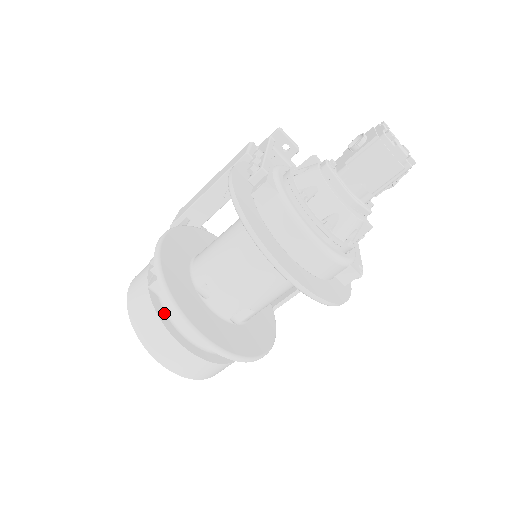
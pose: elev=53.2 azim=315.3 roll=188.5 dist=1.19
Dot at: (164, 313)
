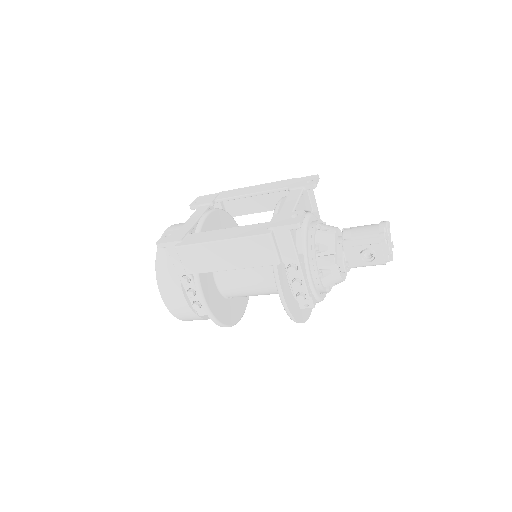
Dot at: occluded
